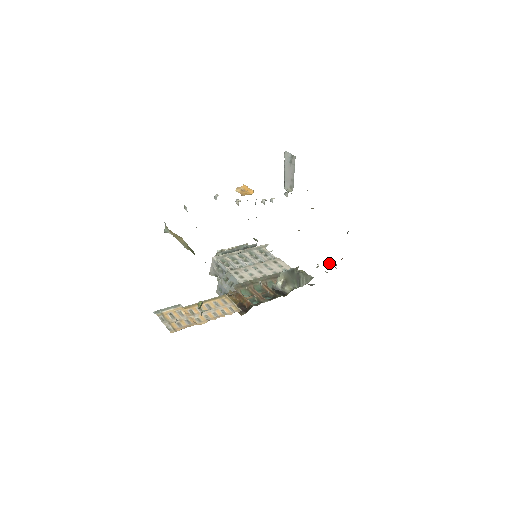
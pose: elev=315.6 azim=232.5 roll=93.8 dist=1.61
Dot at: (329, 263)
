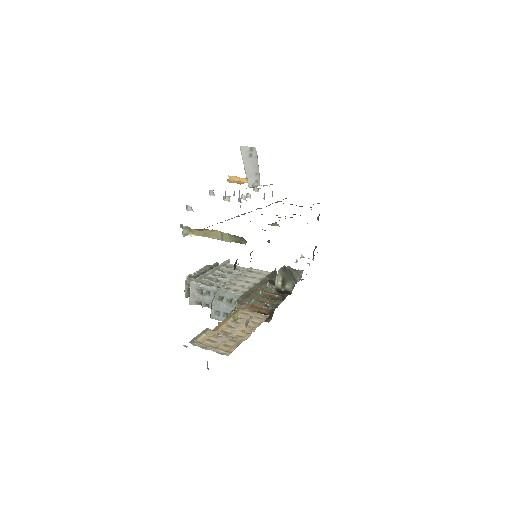
Dot at: (302, 257)
